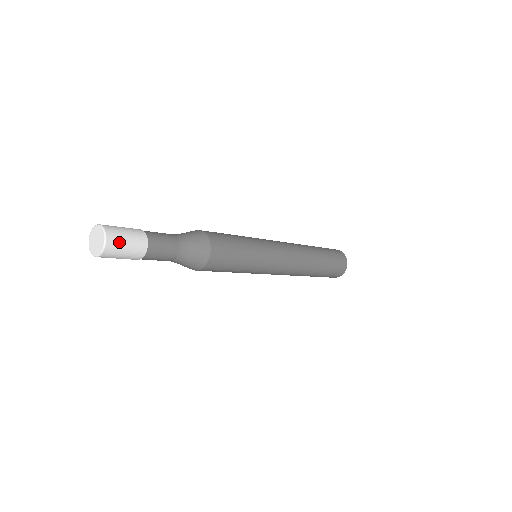
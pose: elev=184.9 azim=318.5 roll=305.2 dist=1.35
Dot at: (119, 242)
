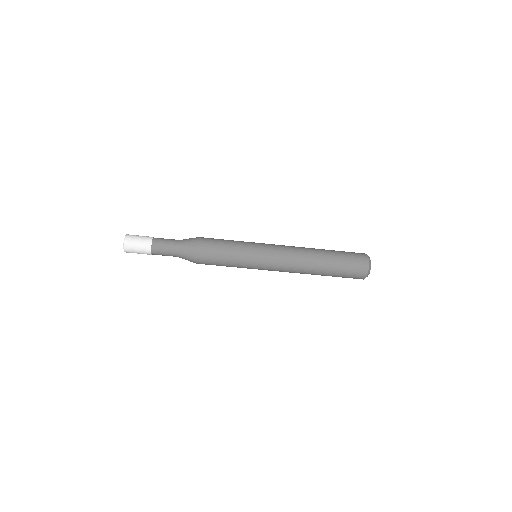
Dot at: (134, 236)
